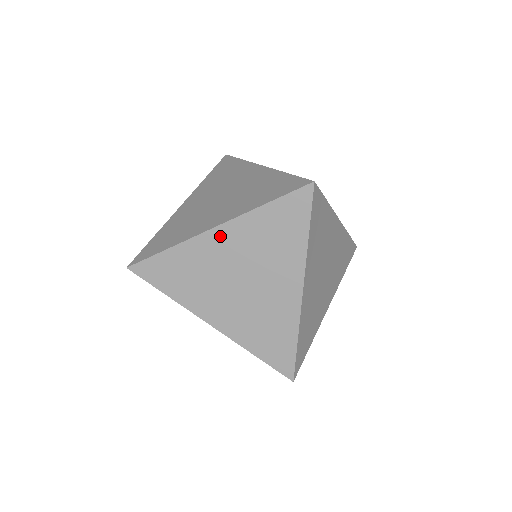
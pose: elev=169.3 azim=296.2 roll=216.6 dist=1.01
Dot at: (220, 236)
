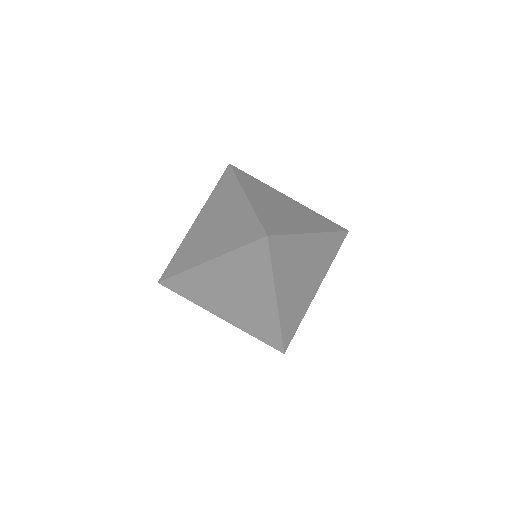
Dot at: occluded
